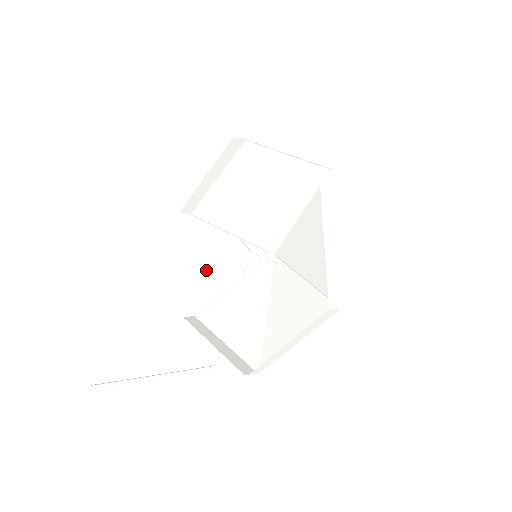
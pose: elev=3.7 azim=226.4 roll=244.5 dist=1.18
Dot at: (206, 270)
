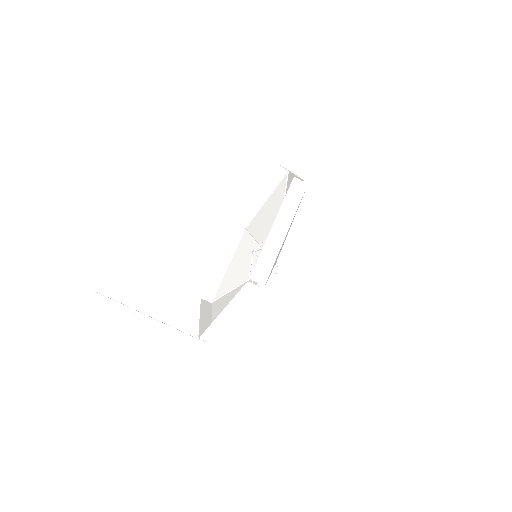
Dot at: (234, 270)
